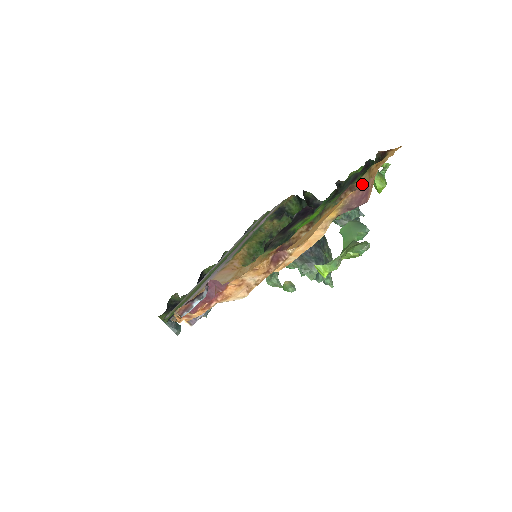
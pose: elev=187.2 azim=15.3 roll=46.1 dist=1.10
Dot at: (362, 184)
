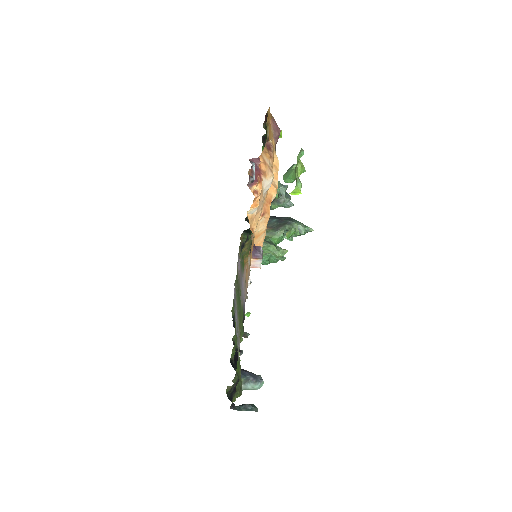
Dot at: occluded
